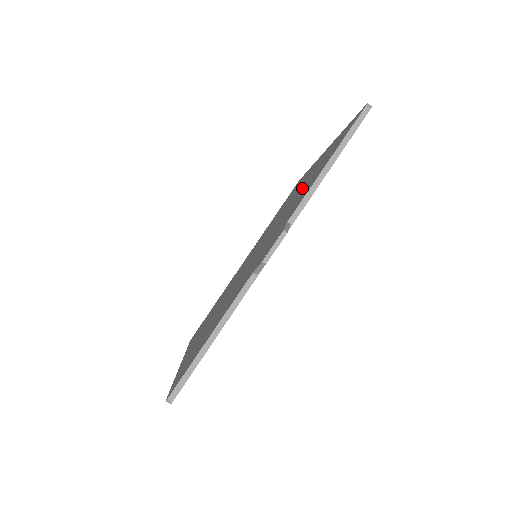
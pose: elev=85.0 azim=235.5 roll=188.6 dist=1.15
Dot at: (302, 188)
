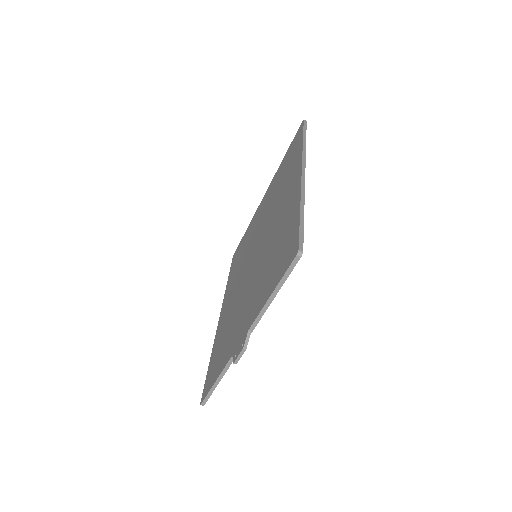
Dot at: (275, 240)
